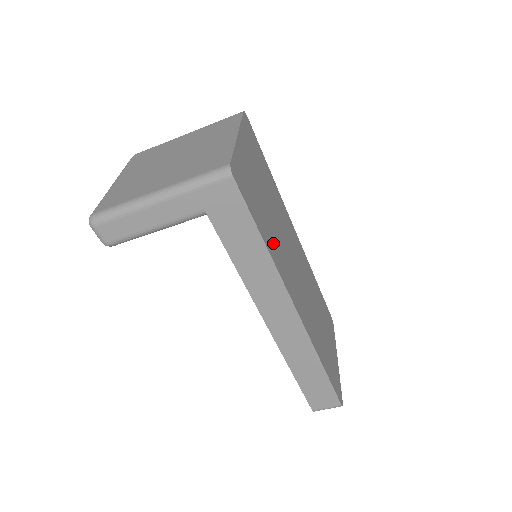
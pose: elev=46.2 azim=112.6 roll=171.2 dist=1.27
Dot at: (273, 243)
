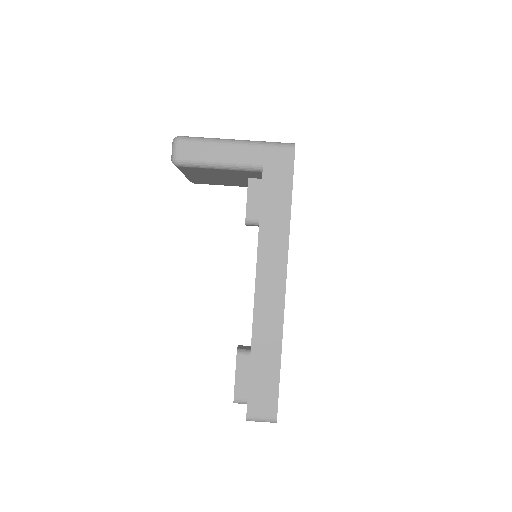
Dot at: occluded
